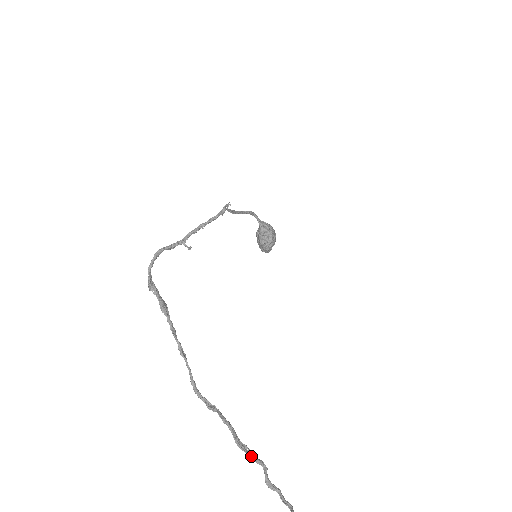
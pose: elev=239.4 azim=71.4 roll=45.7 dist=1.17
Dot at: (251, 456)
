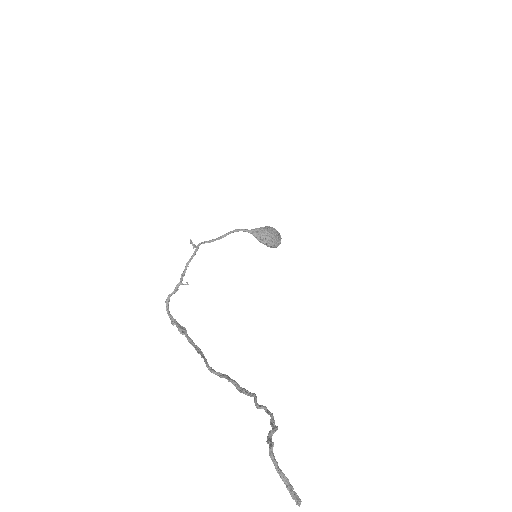
Dot at: (247, 394)
